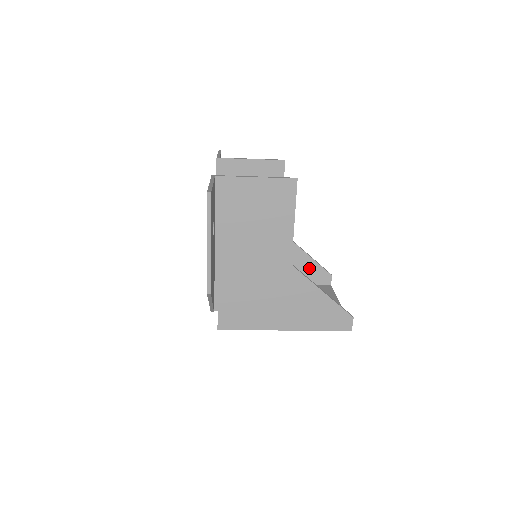
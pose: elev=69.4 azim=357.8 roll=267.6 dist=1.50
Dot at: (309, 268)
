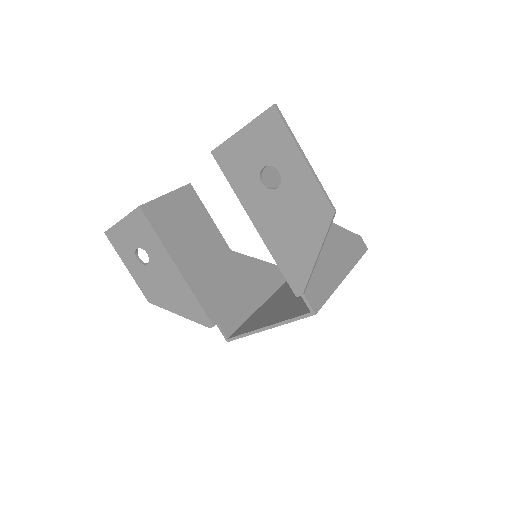
Dot at: (269, 272)
